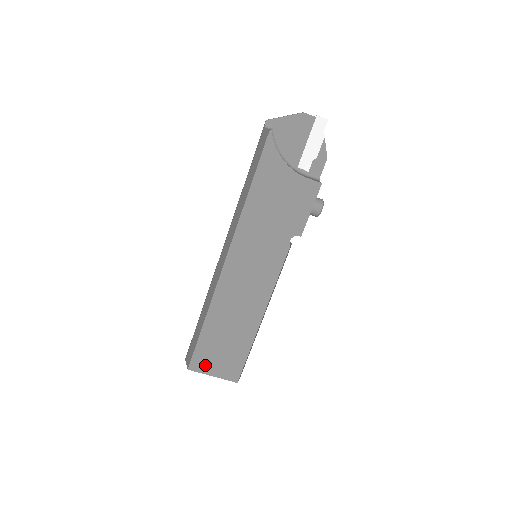
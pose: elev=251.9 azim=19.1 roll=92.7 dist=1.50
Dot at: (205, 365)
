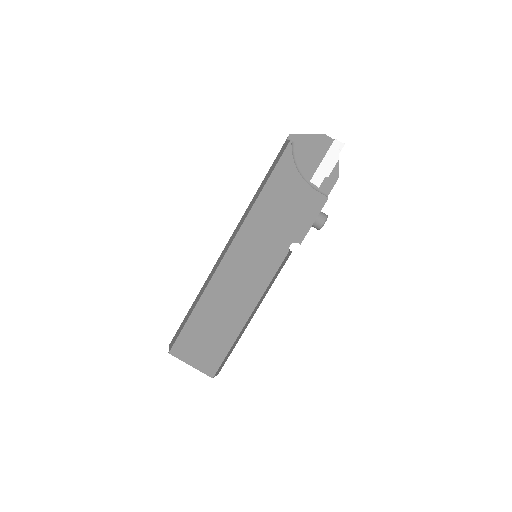
Dot at: (186, 352)
